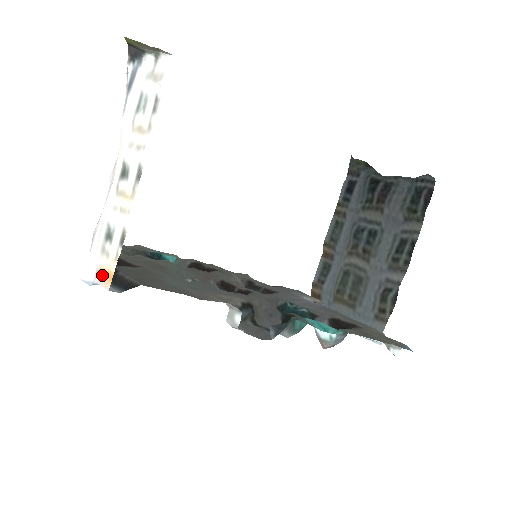
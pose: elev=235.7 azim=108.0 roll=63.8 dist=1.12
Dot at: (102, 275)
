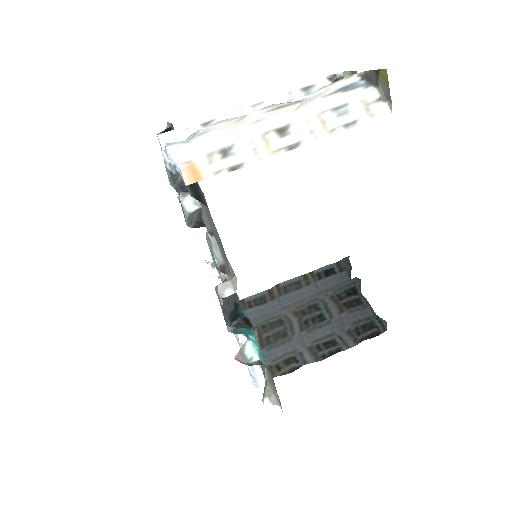
Dot at: (191, 169)
